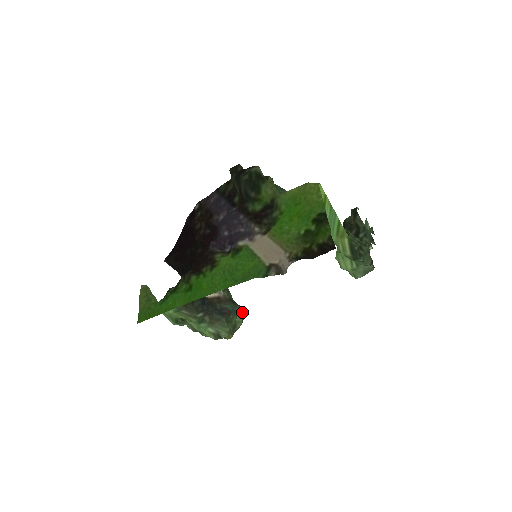
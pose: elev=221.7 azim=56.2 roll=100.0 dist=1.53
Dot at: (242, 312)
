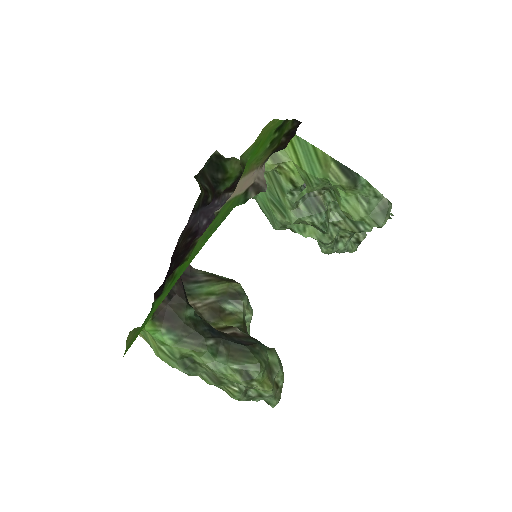
Dot at: (273, 349)
